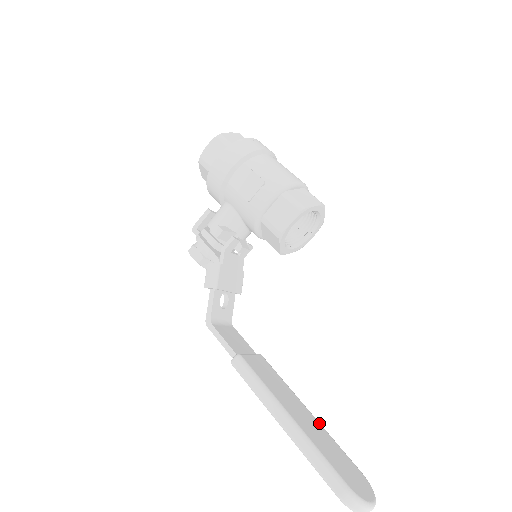
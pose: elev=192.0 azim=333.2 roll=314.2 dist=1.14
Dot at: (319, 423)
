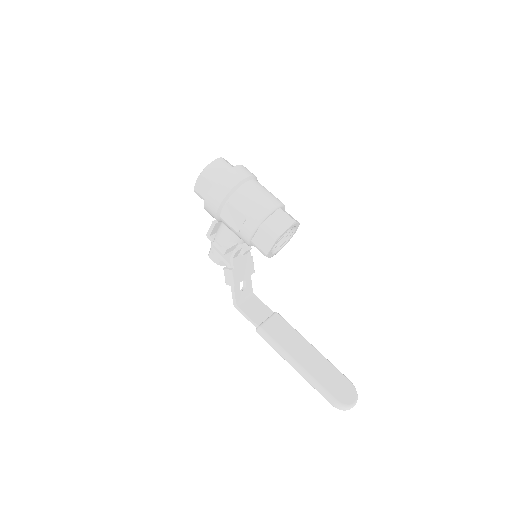
Dot at: (321, 355)
